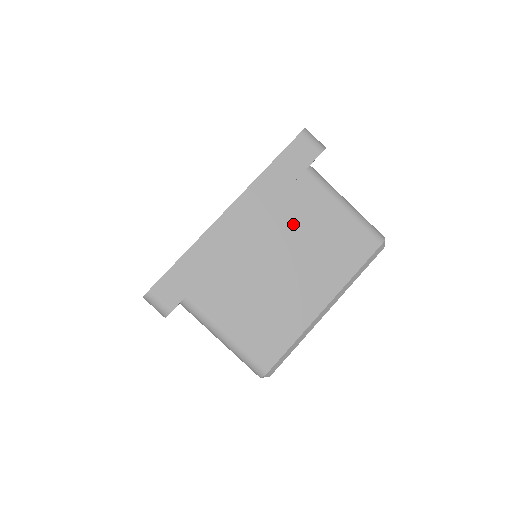
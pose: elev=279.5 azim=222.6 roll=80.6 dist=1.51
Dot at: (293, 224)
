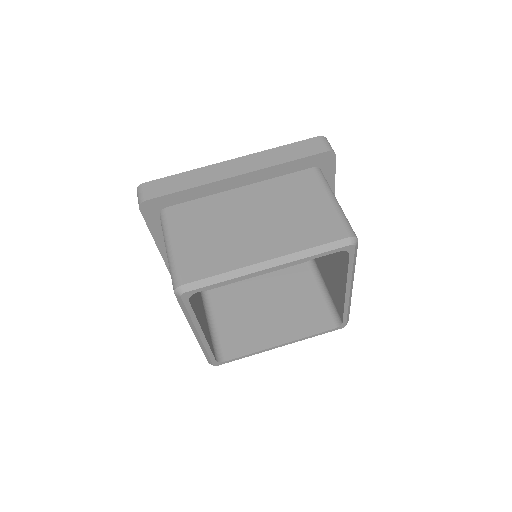
Dot at: (279, 195)
